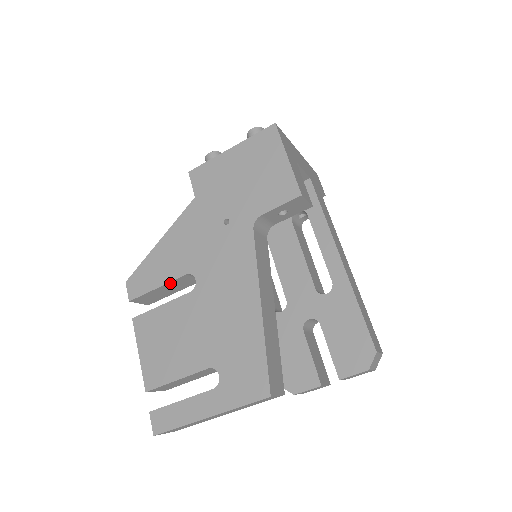
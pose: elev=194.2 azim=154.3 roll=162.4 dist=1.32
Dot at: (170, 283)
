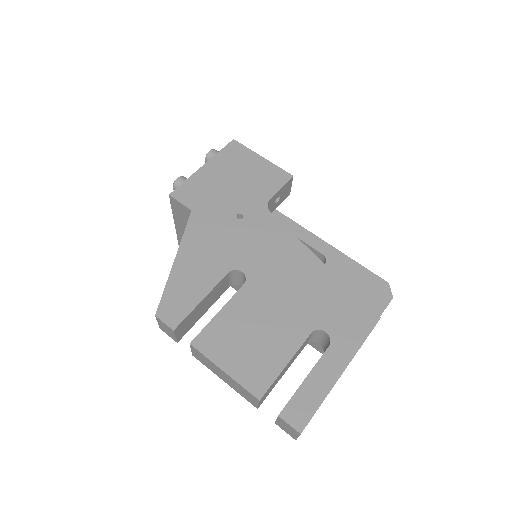
Dot at: (212, 290)
